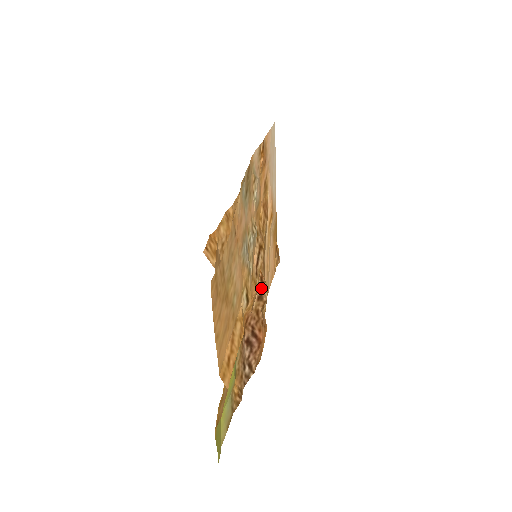
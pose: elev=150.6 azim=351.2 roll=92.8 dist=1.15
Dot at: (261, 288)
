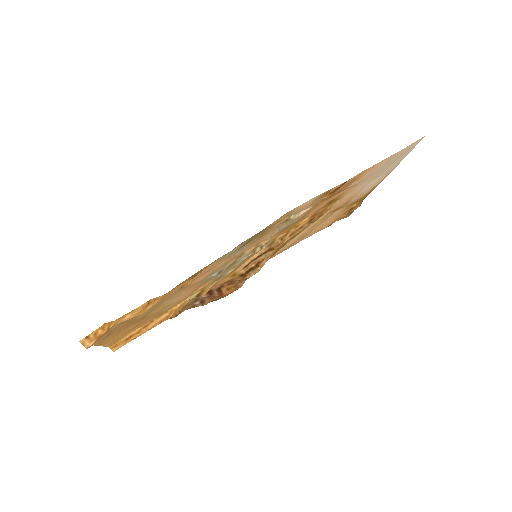
Dot at: (251, 270)
